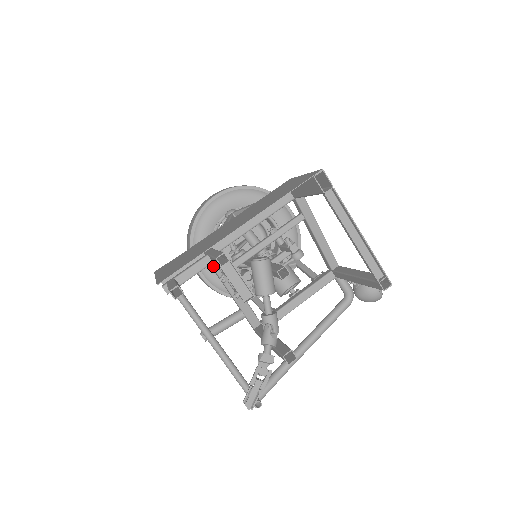
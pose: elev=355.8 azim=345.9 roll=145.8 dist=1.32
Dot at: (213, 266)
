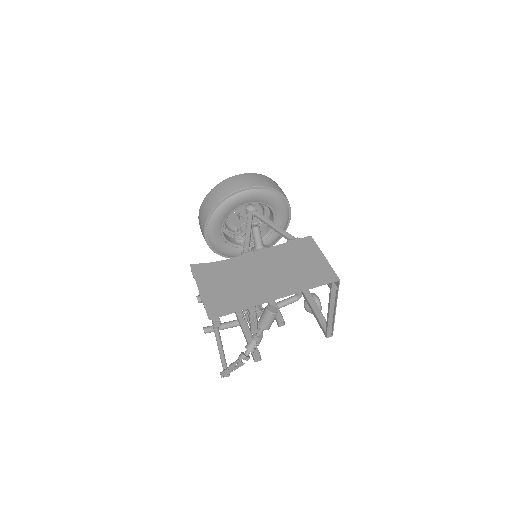
Dot at: occluded
